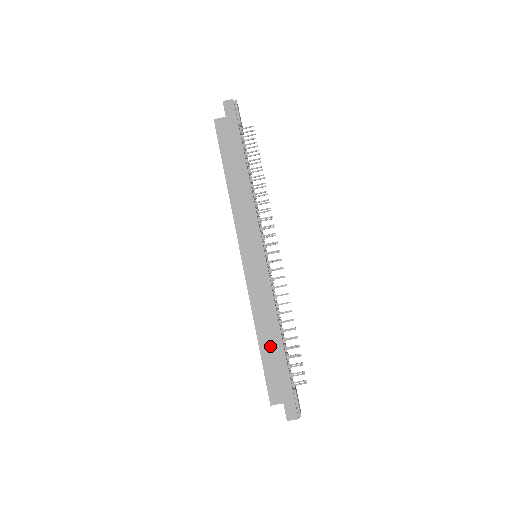
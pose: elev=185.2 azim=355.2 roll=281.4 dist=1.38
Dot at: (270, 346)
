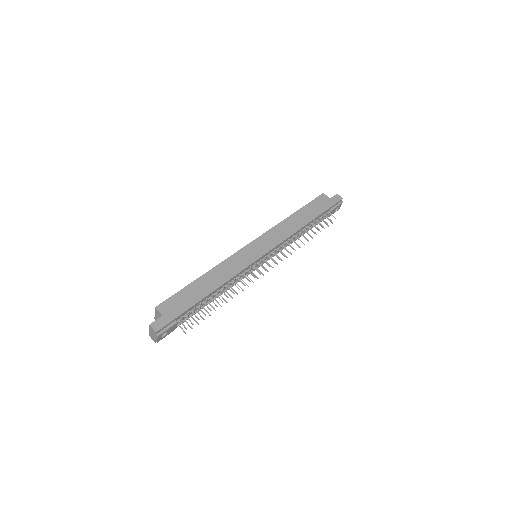
Dot at: (201, 287)
